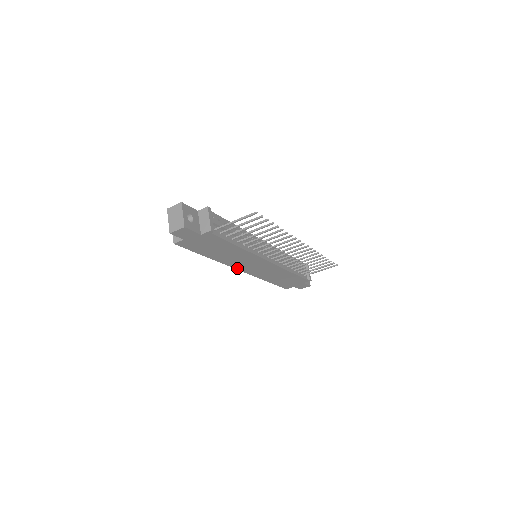
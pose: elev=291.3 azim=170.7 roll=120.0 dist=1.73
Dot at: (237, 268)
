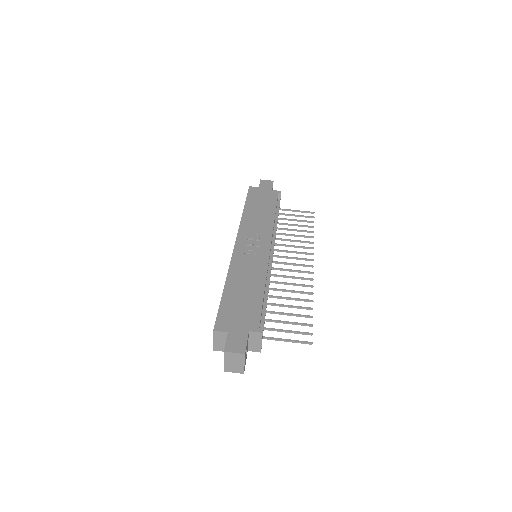
Dot at: occluded
